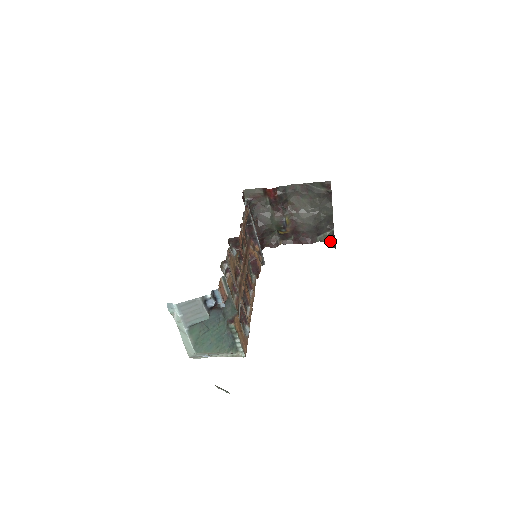
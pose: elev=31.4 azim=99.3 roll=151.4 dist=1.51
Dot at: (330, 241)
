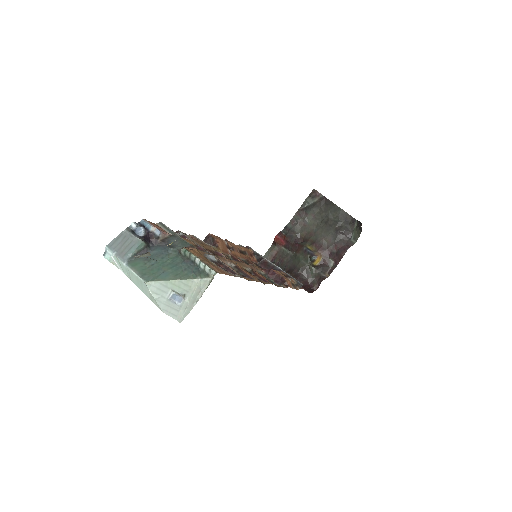
Dot at: (360, 229)
